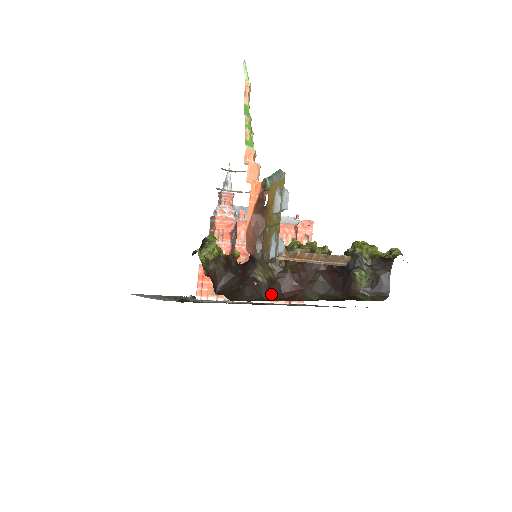
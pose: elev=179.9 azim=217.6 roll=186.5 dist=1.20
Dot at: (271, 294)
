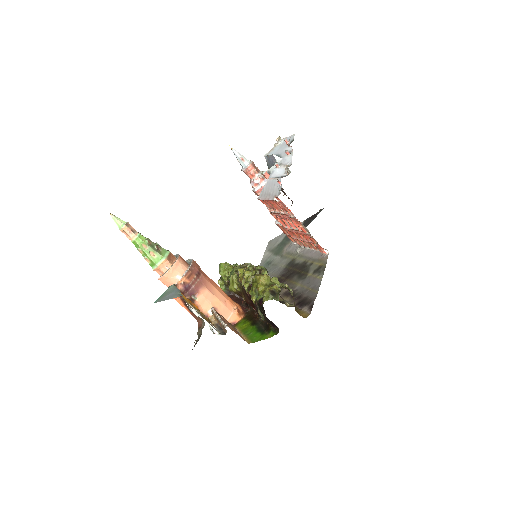
Dot at: occluded
